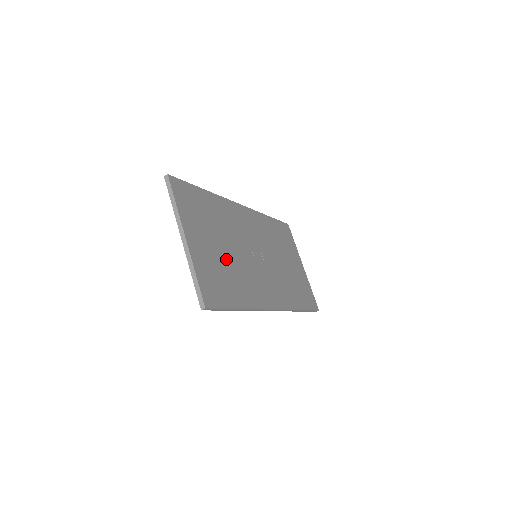
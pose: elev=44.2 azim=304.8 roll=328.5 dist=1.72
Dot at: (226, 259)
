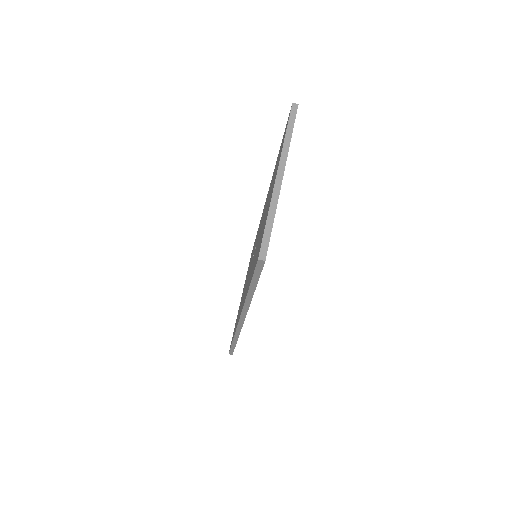
Dot at: occluded
